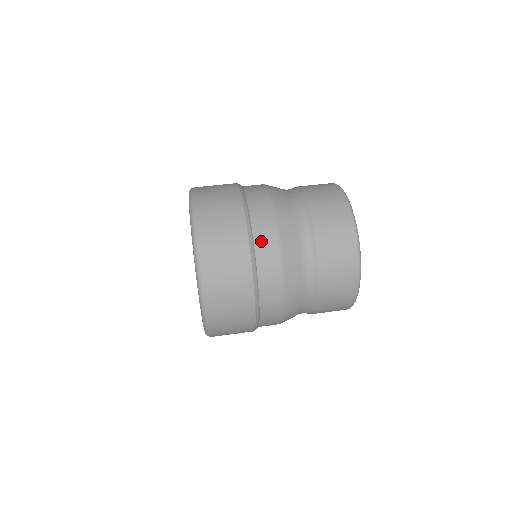
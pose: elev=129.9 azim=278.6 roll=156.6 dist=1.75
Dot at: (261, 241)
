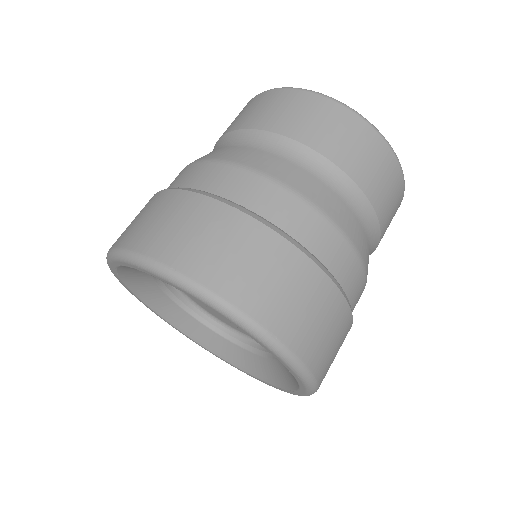
Dot at: (232, 189)
